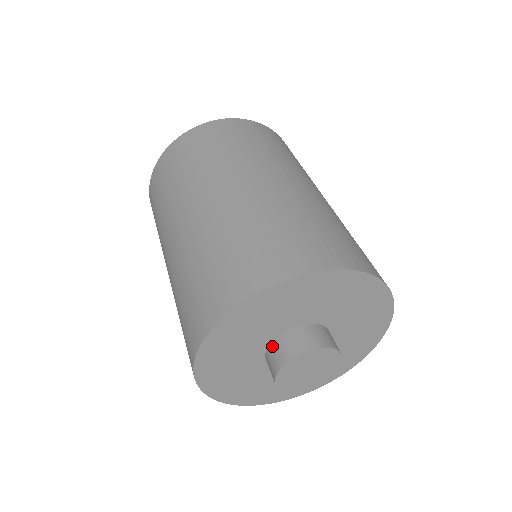
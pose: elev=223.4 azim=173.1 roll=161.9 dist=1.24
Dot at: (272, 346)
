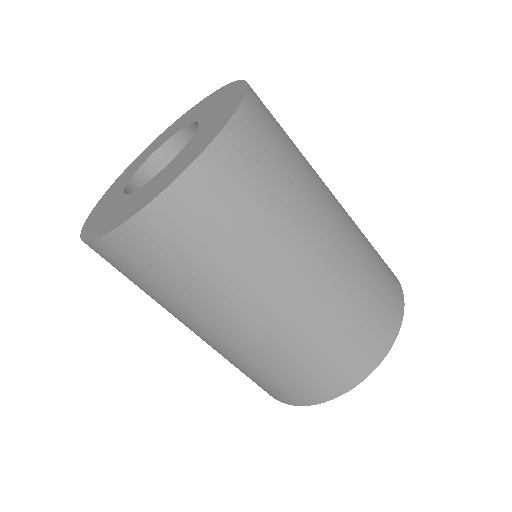
Dot at: occluded
